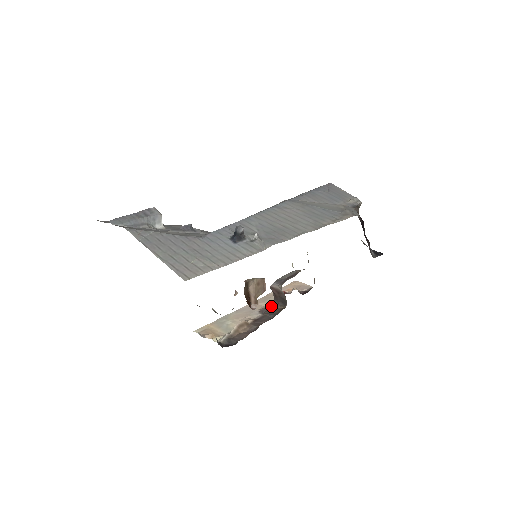
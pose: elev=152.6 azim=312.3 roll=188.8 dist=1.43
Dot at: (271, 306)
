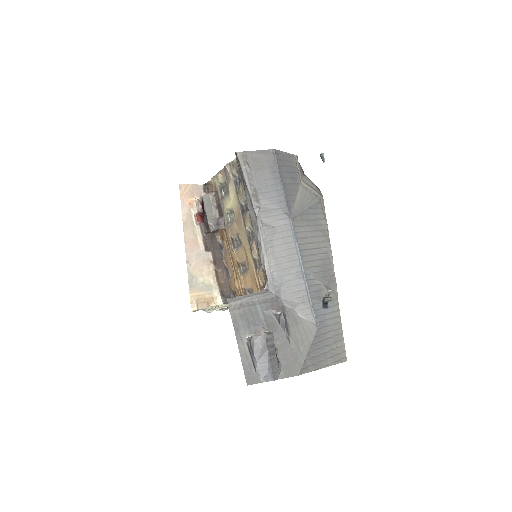
Dot at: (205, 237)
